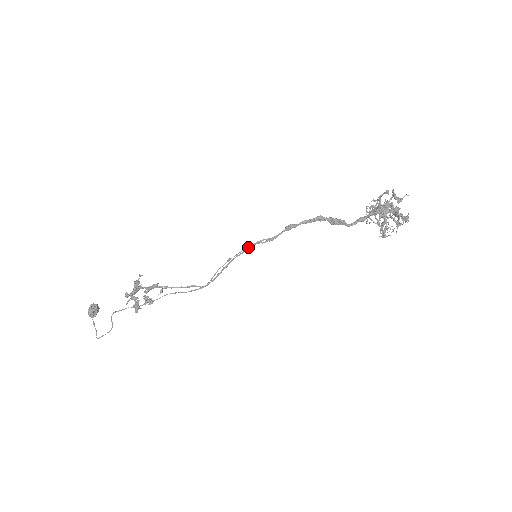
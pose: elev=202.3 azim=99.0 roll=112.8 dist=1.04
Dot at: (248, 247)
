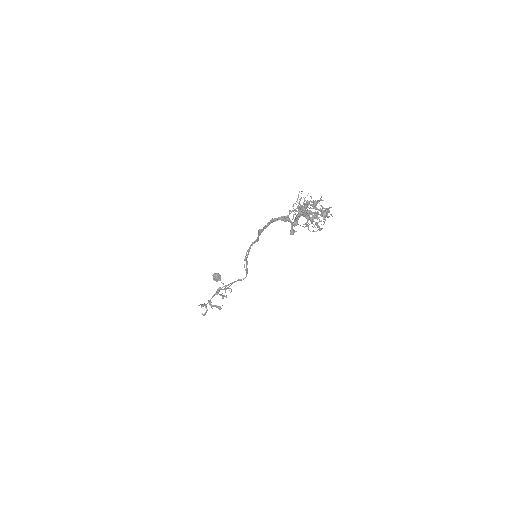
Dot at: (247, 251)
